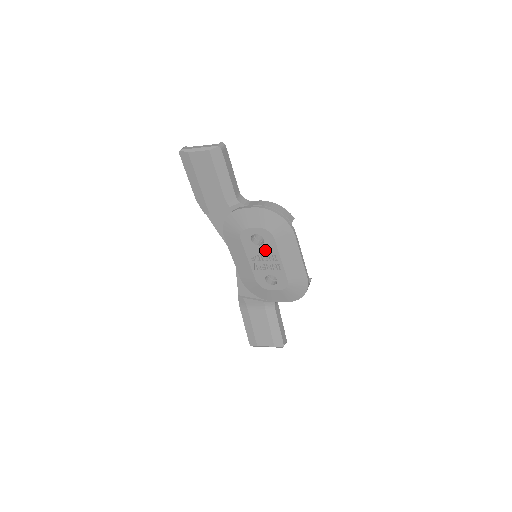
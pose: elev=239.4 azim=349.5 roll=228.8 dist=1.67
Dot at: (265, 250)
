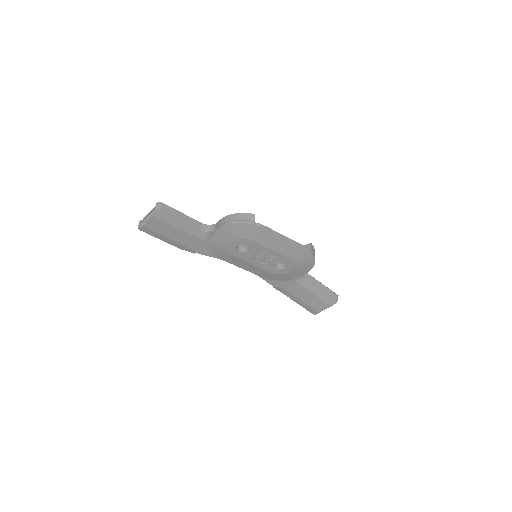
Dot at: (255, 251)
